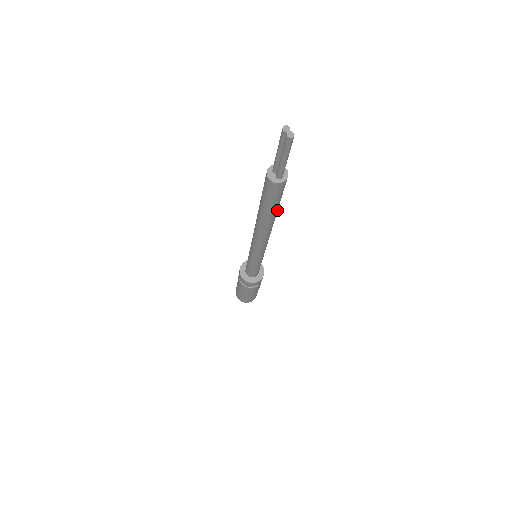
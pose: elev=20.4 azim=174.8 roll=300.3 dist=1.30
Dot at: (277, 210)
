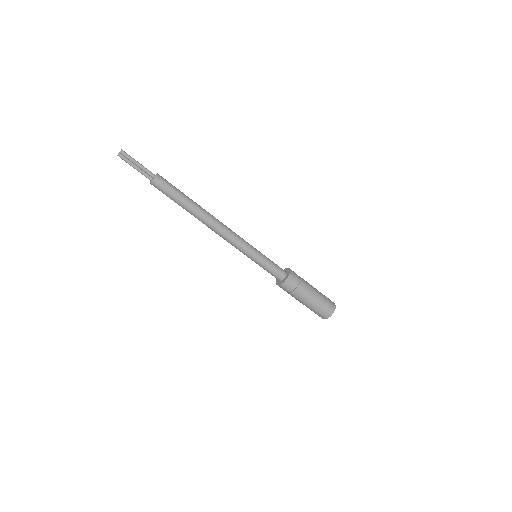
Dot at: (191, 199)
